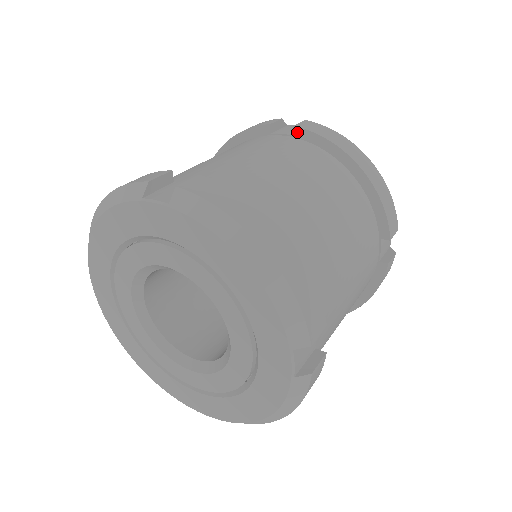
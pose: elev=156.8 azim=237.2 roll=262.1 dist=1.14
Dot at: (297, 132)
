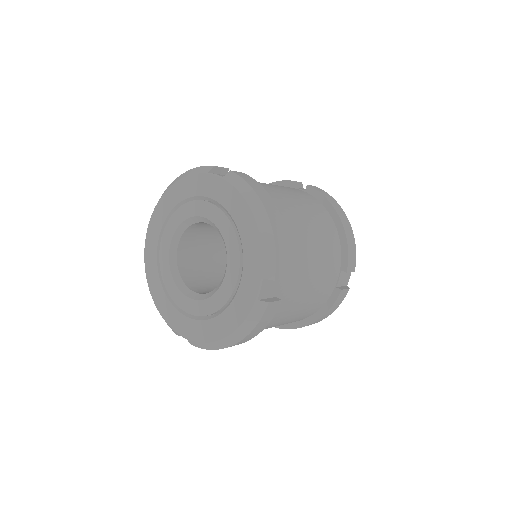
Dot at: (308, 189)
